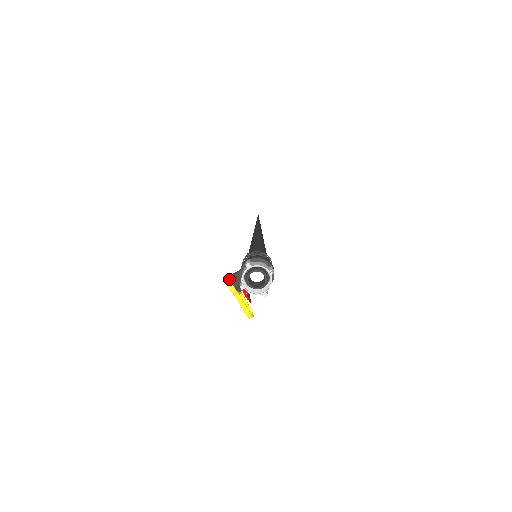
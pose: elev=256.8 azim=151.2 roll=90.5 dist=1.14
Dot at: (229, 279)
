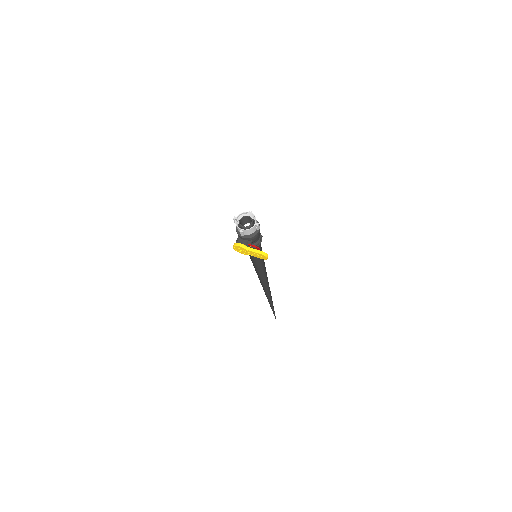
Dot at: (235, 243)
